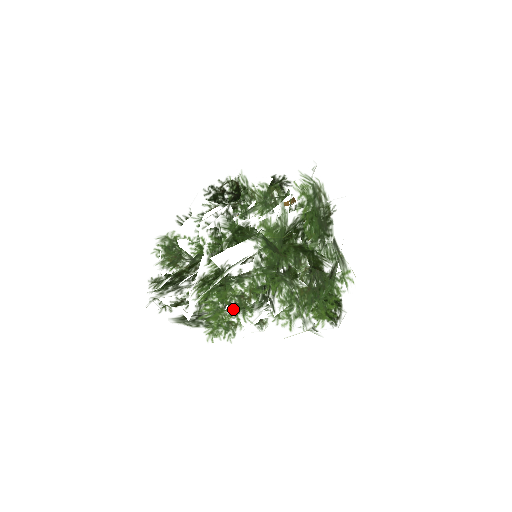
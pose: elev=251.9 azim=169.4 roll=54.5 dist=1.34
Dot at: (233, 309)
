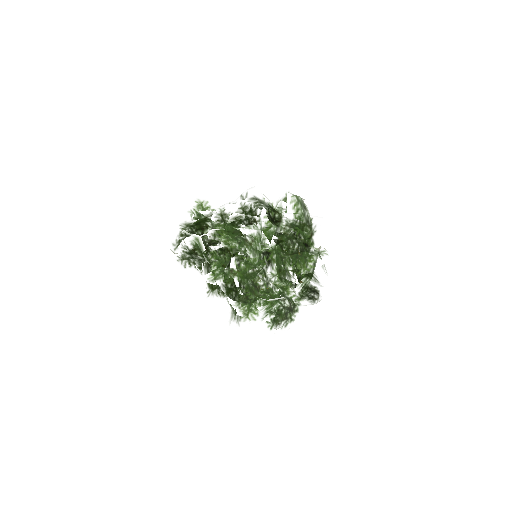
Dot at: (238, 244)
